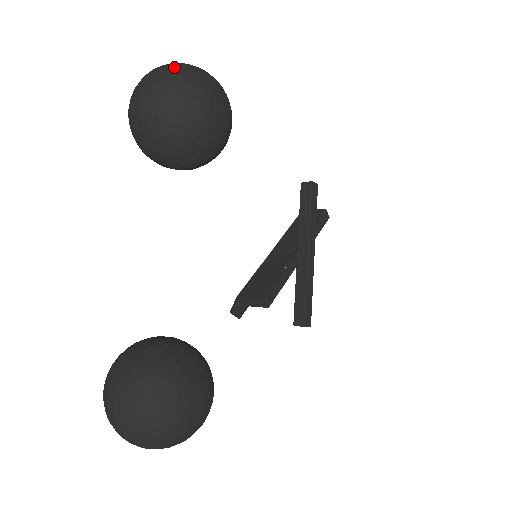
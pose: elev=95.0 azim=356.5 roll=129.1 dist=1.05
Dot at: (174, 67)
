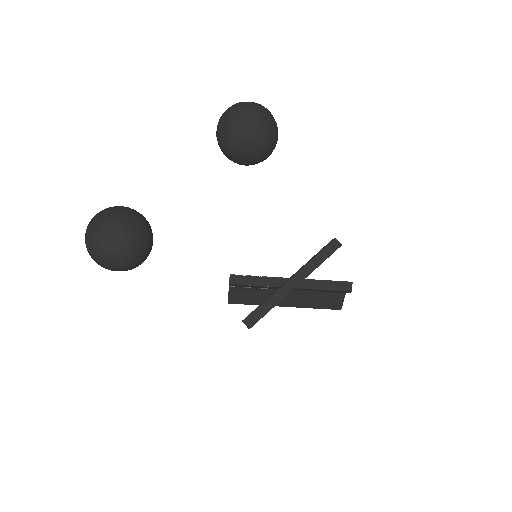
Dot at: occluded
